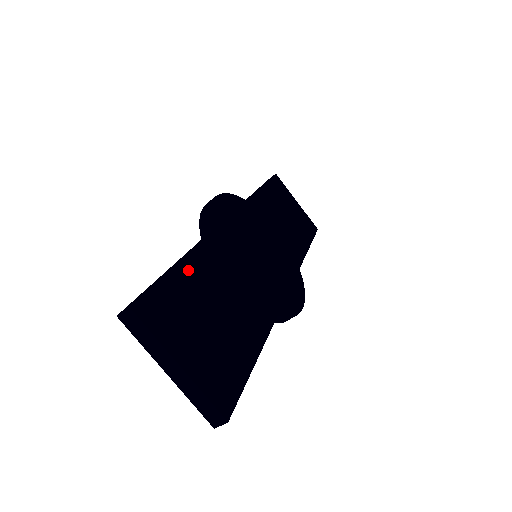
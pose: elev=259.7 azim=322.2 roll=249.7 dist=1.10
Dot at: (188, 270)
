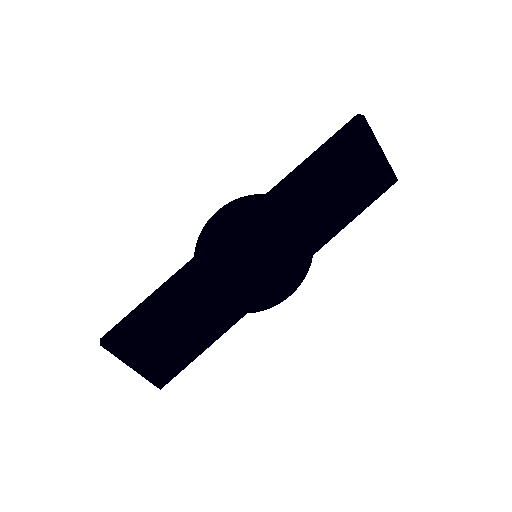
Dot at: (158, 306)
